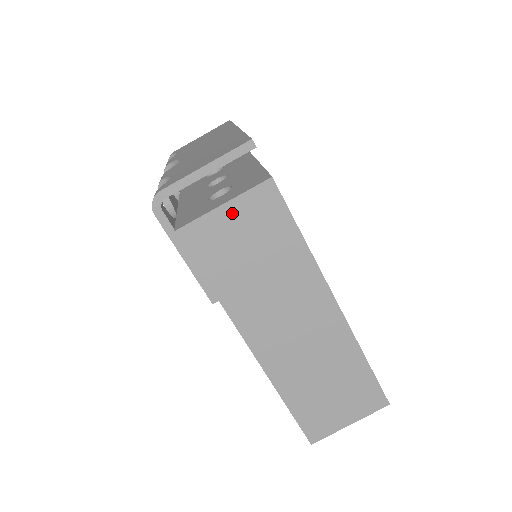
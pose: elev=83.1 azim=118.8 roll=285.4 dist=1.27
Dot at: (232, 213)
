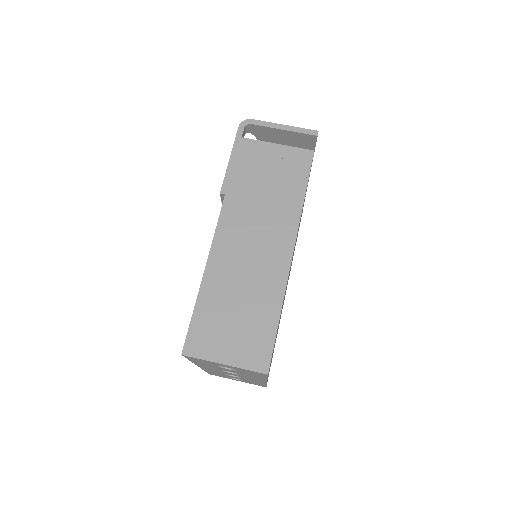
Dot at: (278, 151)
